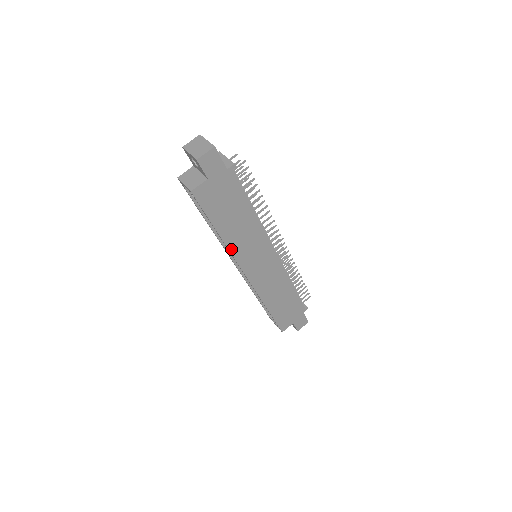
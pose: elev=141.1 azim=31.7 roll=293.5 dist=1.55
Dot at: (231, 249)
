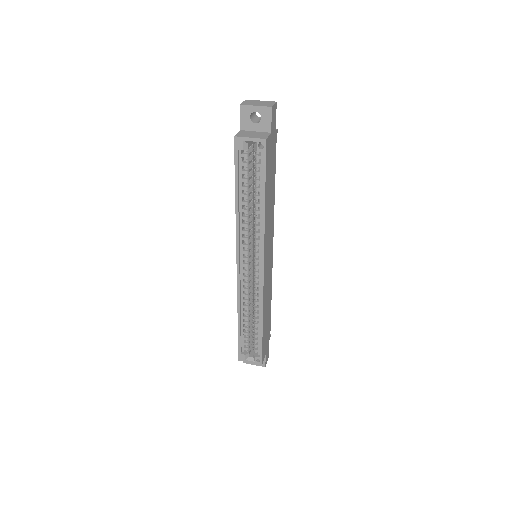
Dot at: (265, 228)
